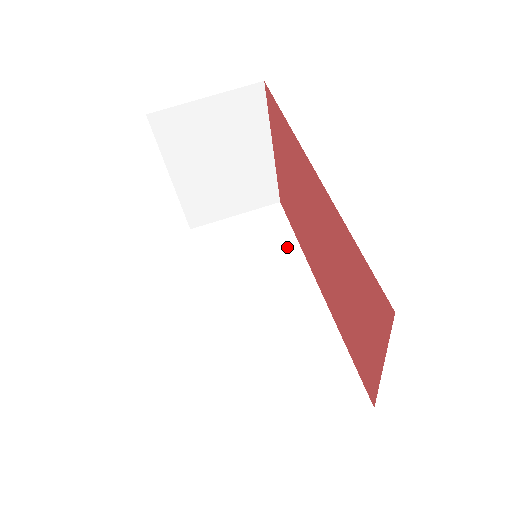
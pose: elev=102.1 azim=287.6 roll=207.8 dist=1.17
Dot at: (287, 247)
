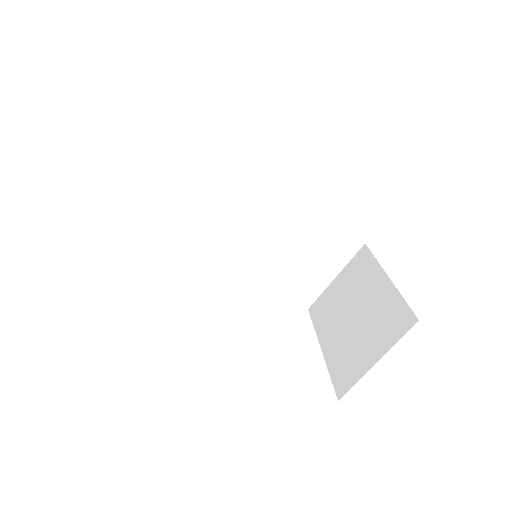
Dot at: (226, 166)
